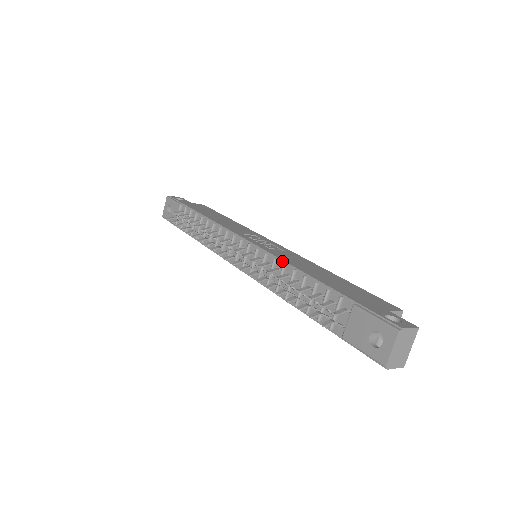
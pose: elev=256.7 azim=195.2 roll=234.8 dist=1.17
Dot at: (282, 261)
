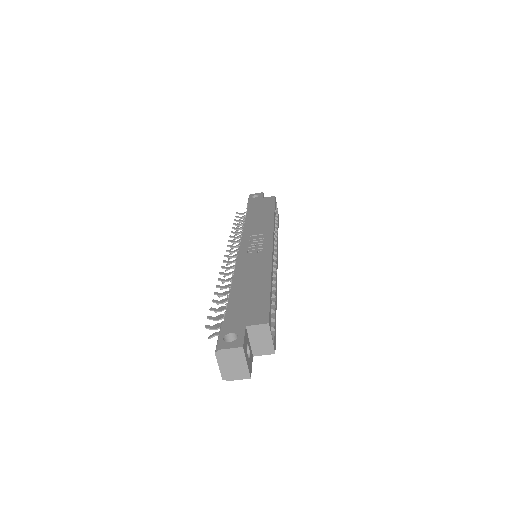
Dot at: (234, 270)
